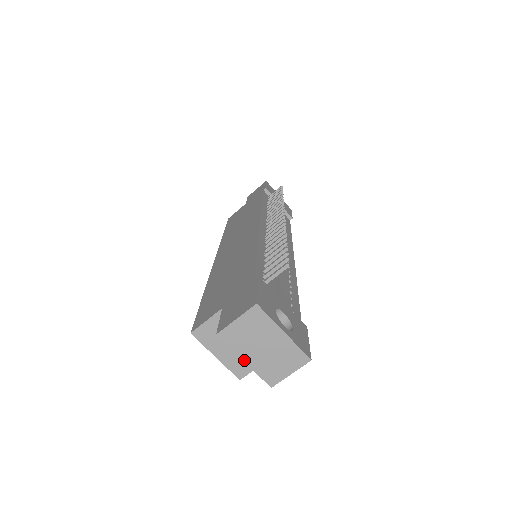
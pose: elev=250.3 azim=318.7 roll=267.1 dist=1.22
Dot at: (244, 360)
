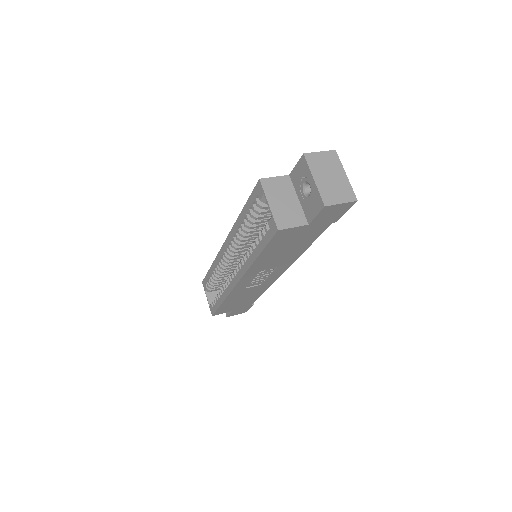
Dot at: (314, 178)
